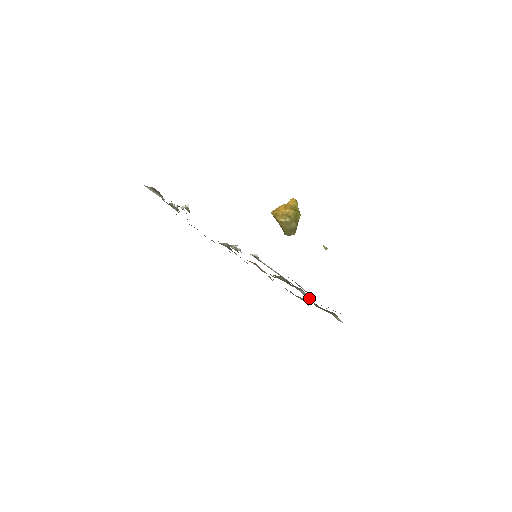
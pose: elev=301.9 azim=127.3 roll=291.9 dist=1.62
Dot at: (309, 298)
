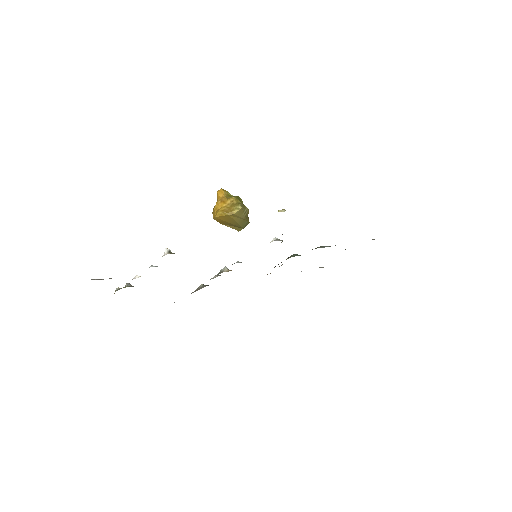
Dot at: occluded
